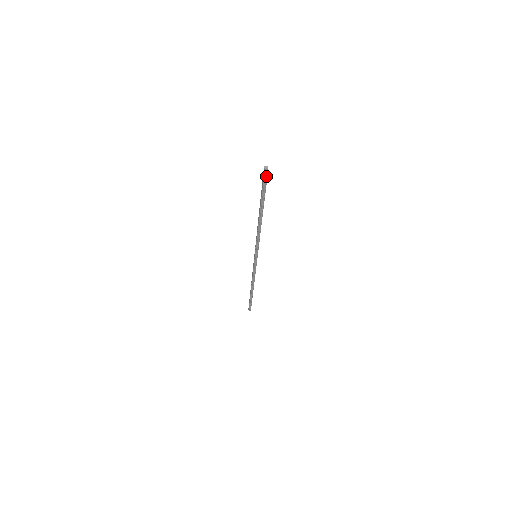
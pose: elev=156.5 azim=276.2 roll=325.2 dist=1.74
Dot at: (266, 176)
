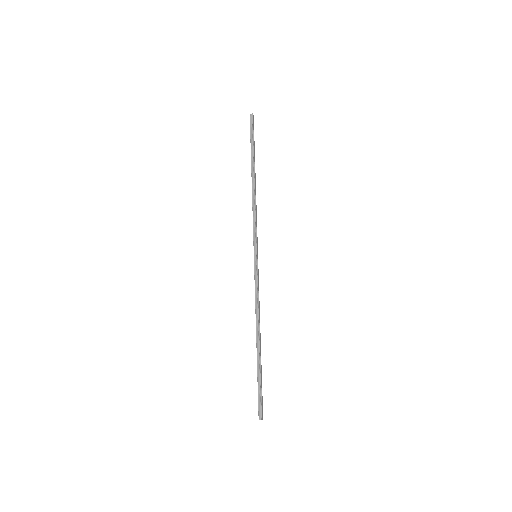
Dot at: (252, 123)
